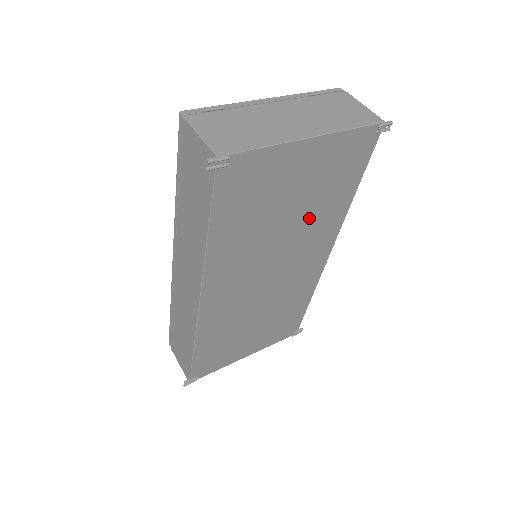
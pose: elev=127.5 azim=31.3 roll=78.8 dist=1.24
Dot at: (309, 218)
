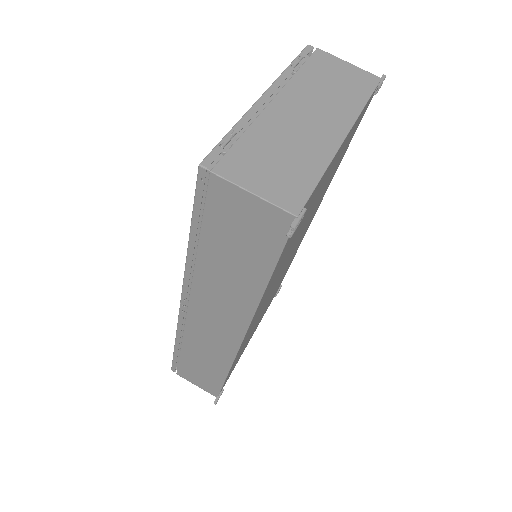
Dot at: (317, 203)
